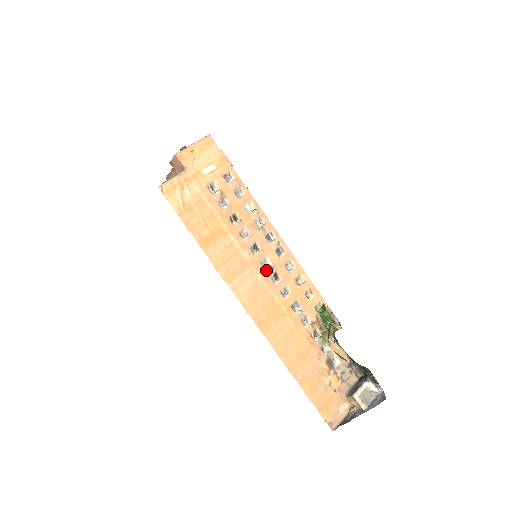
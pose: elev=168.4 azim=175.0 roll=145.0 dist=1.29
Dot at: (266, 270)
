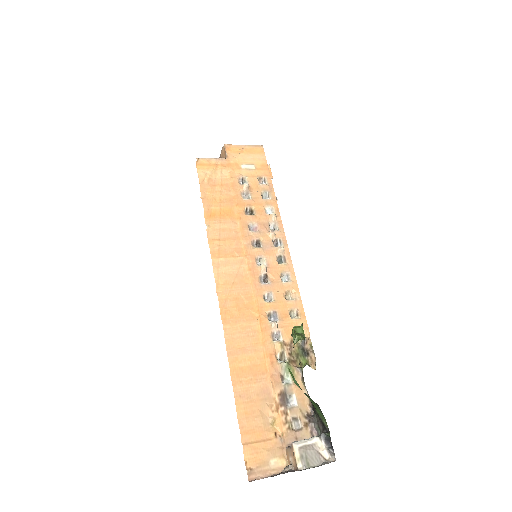
Dot at: (258, 267)
